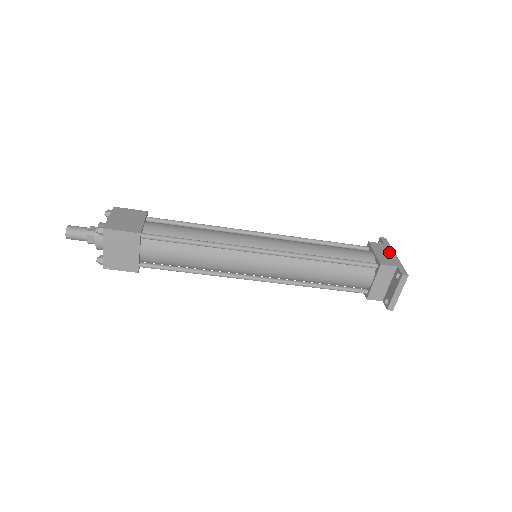
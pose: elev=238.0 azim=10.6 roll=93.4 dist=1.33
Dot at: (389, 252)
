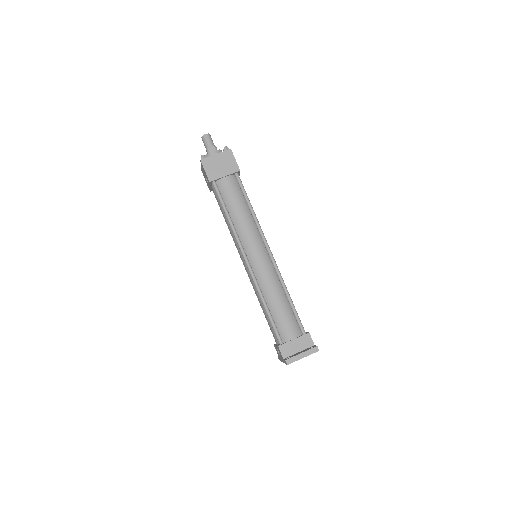
Dot at: occluded
